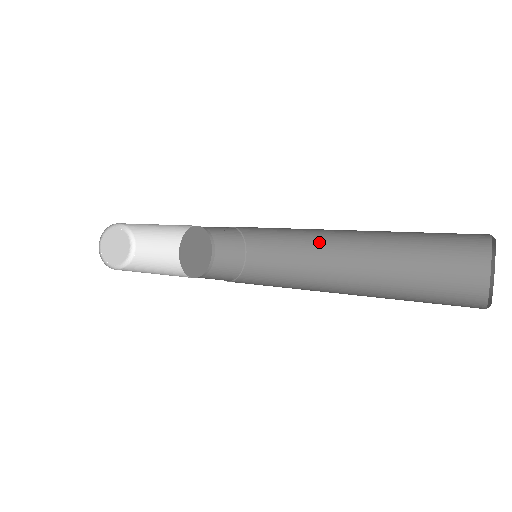
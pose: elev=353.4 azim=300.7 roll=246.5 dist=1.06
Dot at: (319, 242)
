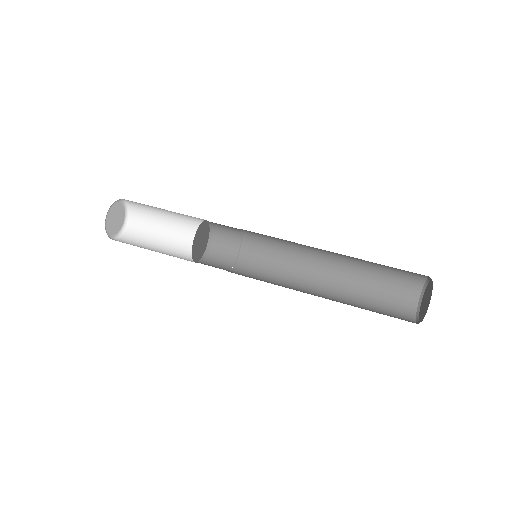
Dot at: occluded
